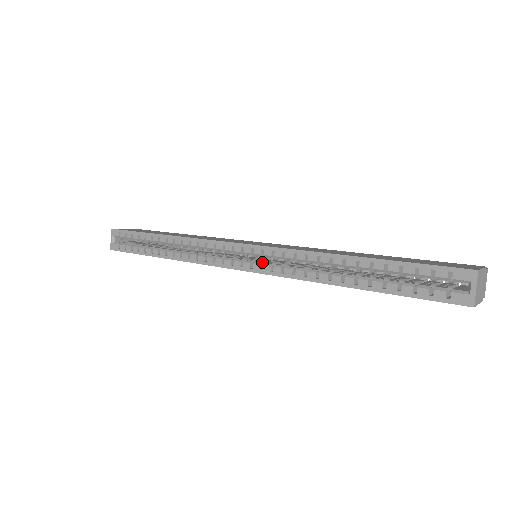
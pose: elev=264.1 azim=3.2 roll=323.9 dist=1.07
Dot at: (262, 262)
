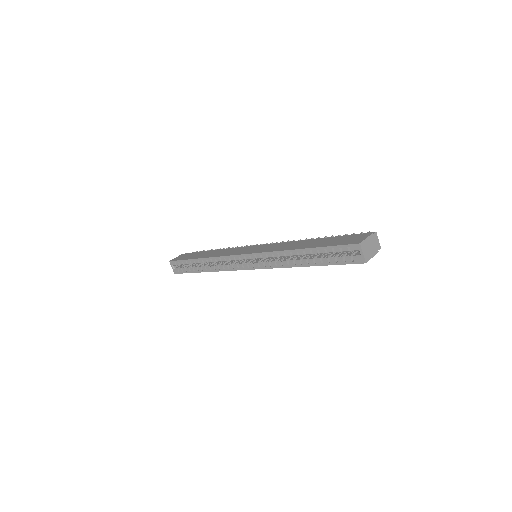
Dot at: (258, 262)
